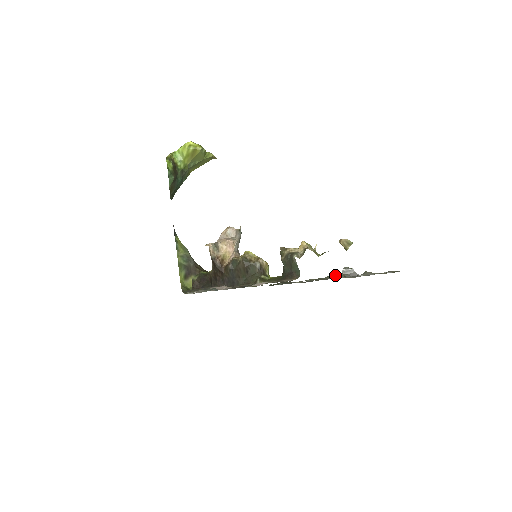
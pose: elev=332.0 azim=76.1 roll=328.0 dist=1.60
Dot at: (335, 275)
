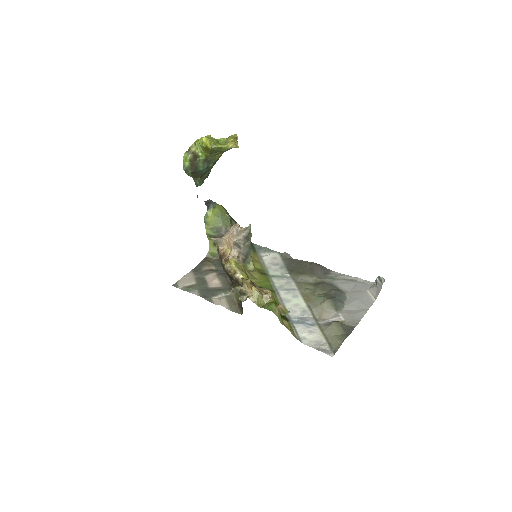
Dot at: (320, 303)
